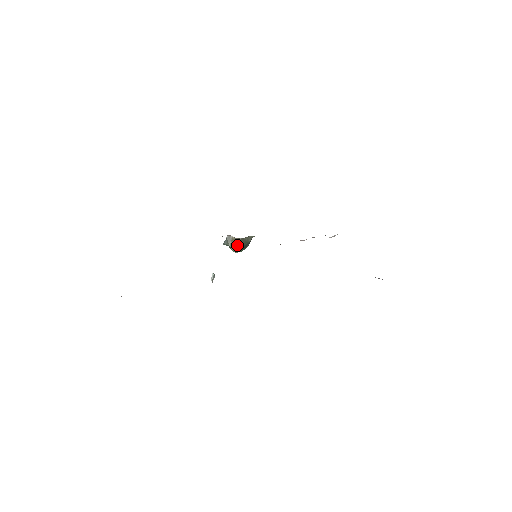
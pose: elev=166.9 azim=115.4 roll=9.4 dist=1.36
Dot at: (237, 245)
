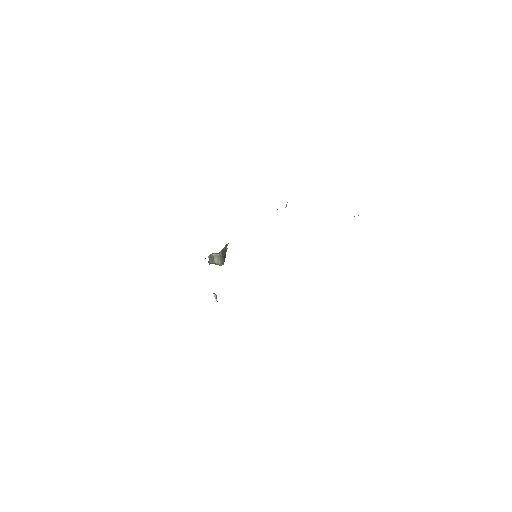
Dot at: (221, 258)
